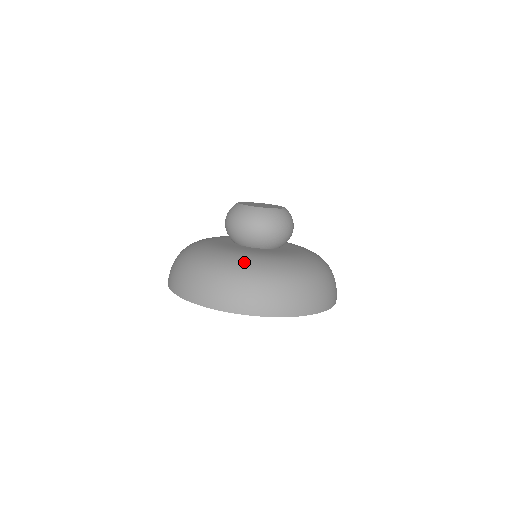
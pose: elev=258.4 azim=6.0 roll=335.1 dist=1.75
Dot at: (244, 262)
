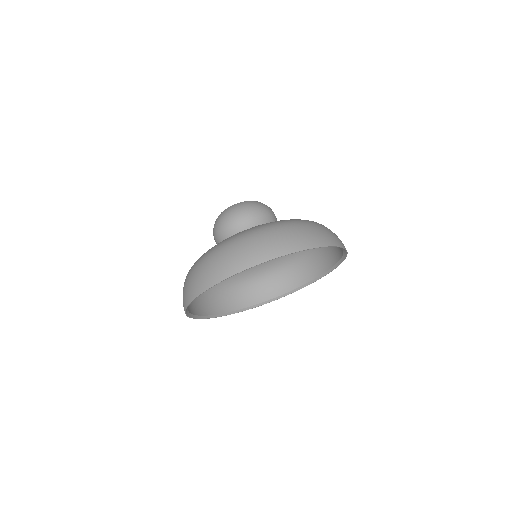
Dot at: occluded
